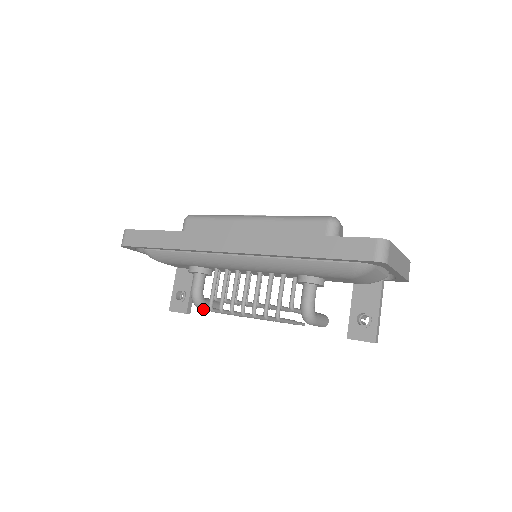
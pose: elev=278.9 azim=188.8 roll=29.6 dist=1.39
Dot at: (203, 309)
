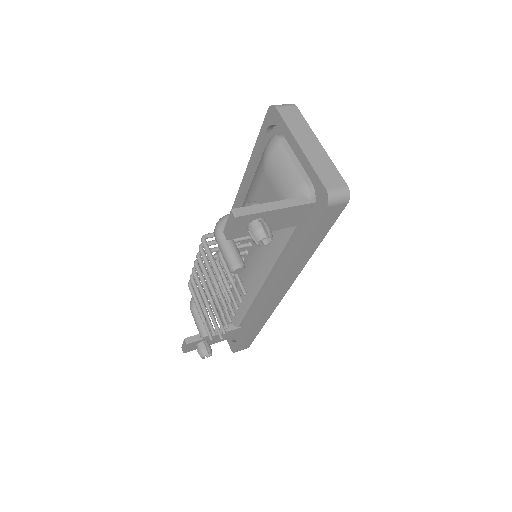
Dot at: (192, 313)
